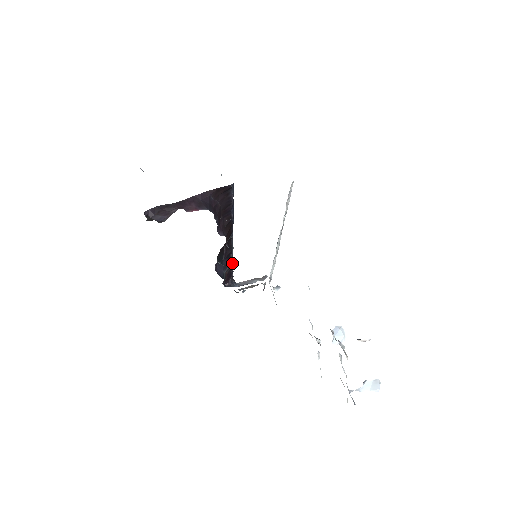
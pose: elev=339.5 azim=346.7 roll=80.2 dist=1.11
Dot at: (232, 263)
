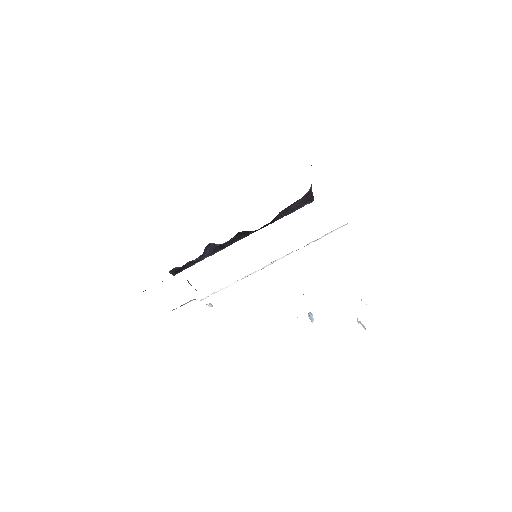
Dot at: occluded
